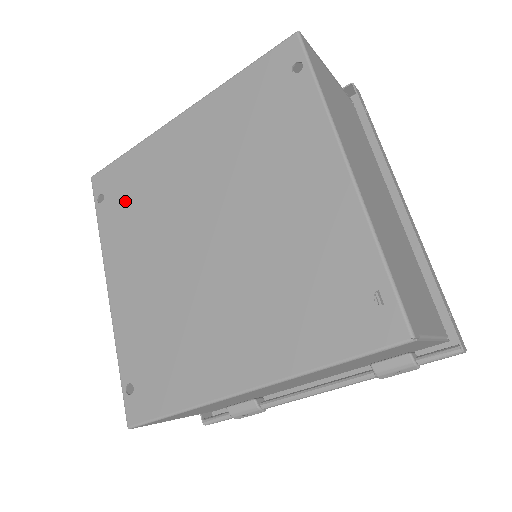
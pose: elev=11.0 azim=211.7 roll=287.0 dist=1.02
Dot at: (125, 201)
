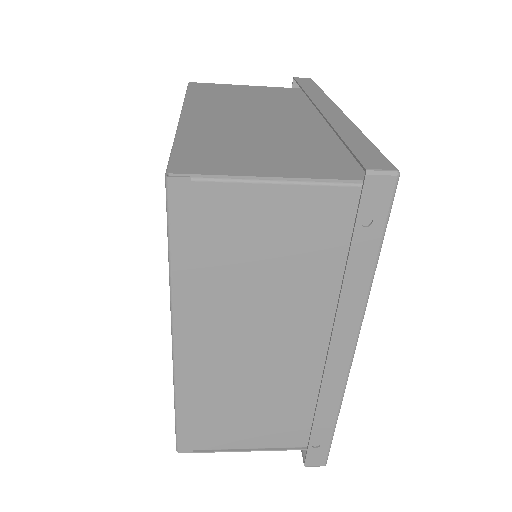
Dot at: occluded
